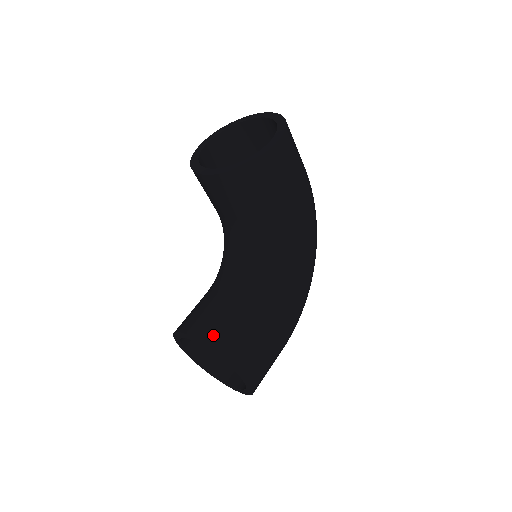
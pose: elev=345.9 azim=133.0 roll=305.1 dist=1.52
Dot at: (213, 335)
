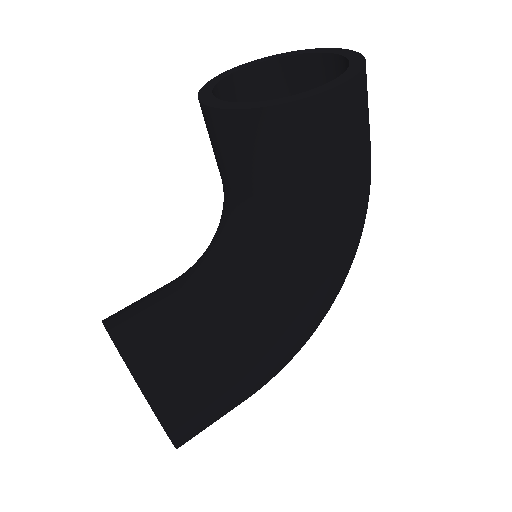
Dot at: (140, 349)
